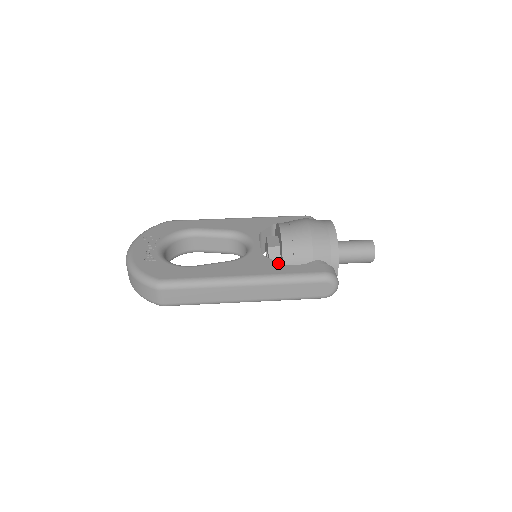
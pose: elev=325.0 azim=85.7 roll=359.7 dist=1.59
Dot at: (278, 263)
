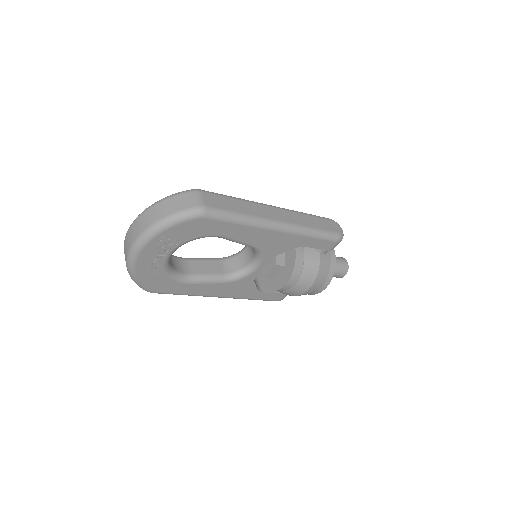
Dot at: occluded
